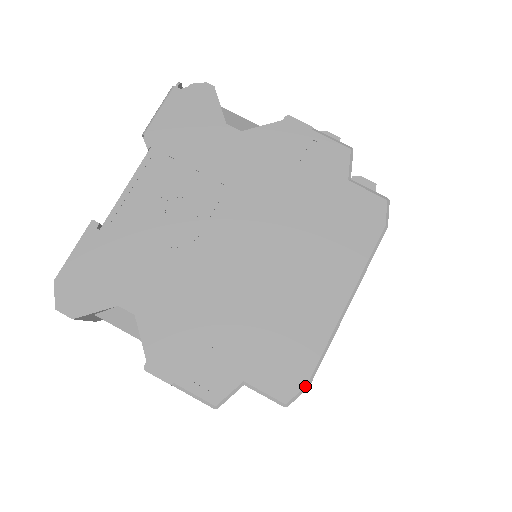
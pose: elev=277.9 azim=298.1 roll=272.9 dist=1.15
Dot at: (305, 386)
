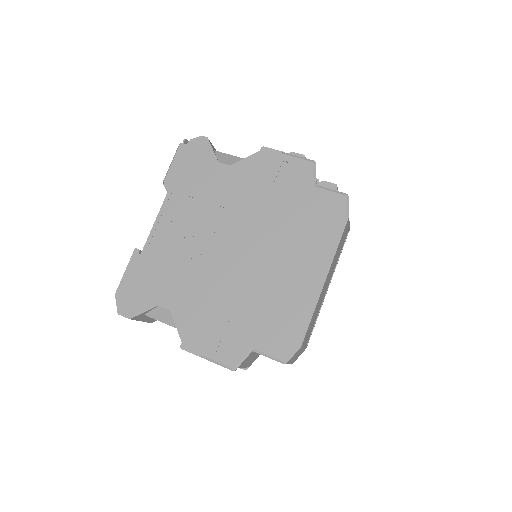
Dot at: (297, 346)
